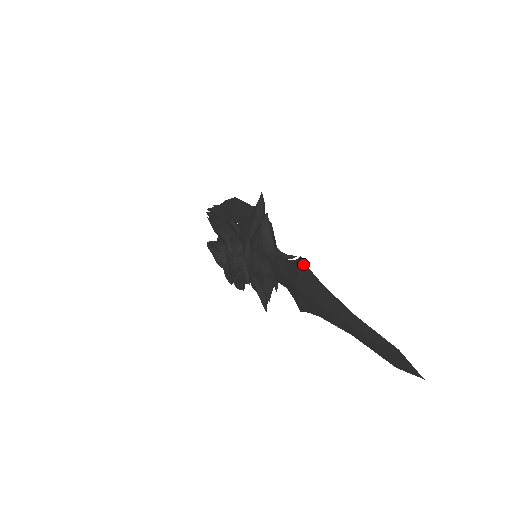
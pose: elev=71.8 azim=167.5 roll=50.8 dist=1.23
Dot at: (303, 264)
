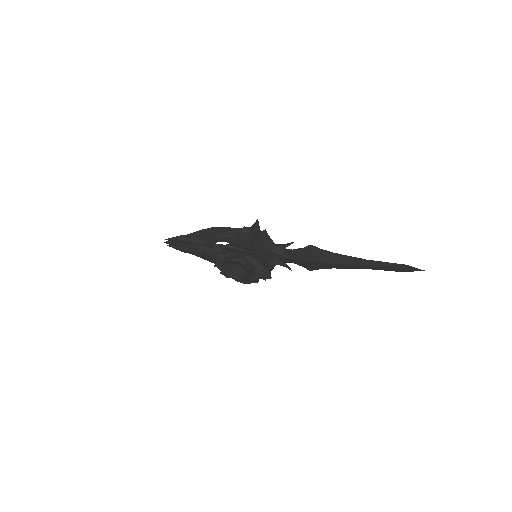
Dot at: (314, 248)
